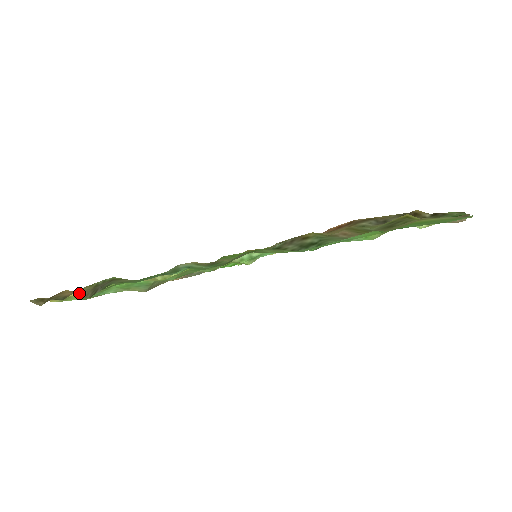
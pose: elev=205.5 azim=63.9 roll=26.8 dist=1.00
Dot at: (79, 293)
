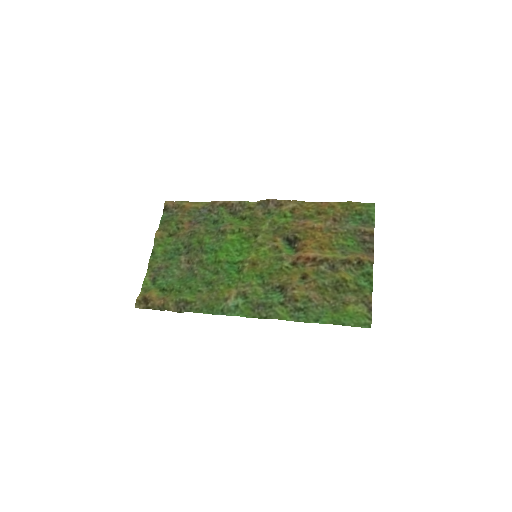
Dot at: (170, 309)
